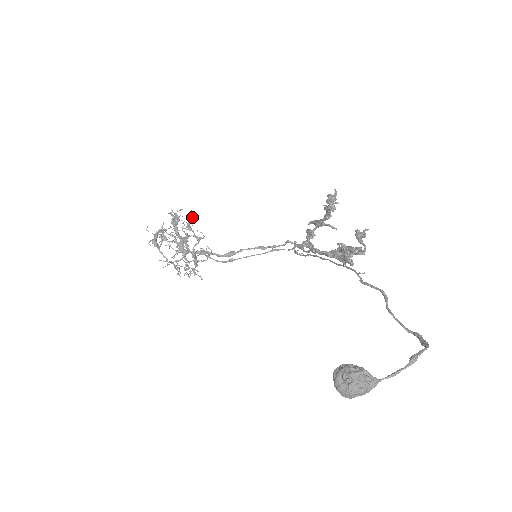
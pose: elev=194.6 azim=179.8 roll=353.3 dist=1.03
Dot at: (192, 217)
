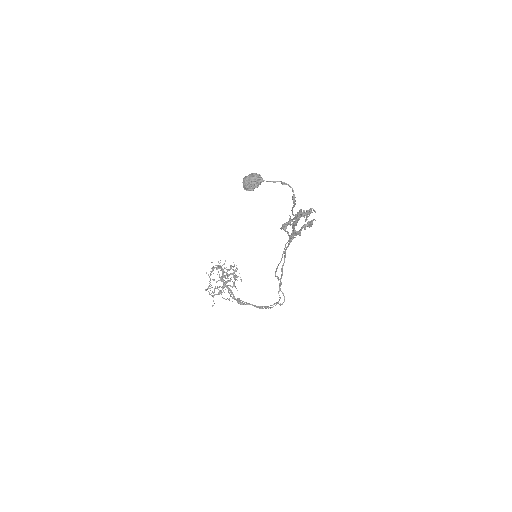
Dot at: occluded
